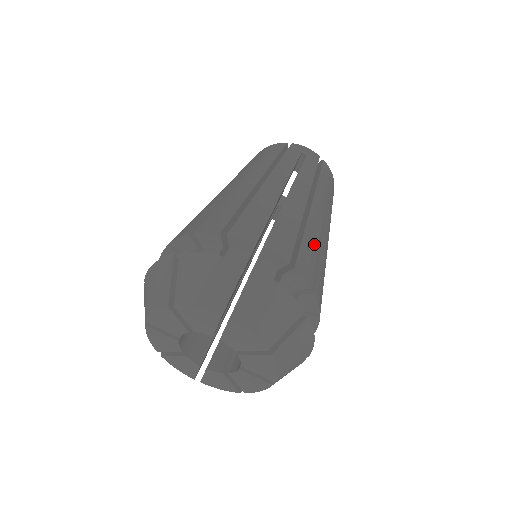
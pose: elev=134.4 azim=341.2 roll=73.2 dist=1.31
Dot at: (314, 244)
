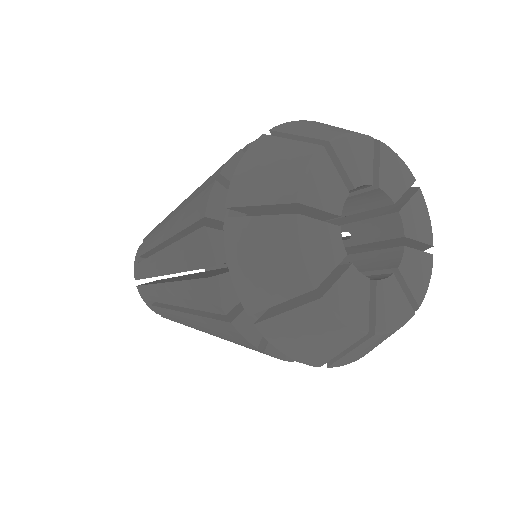
Dot at: occluded
